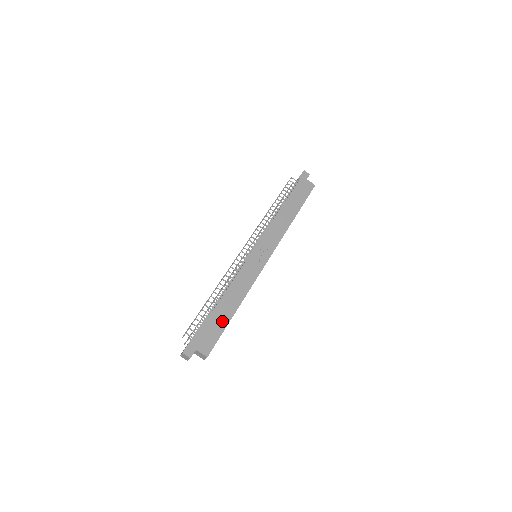
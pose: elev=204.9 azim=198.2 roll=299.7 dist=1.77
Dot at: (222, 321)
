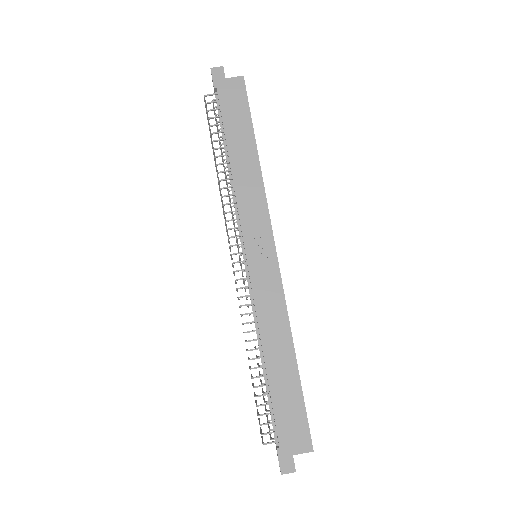
Dot at: (291, 390)
